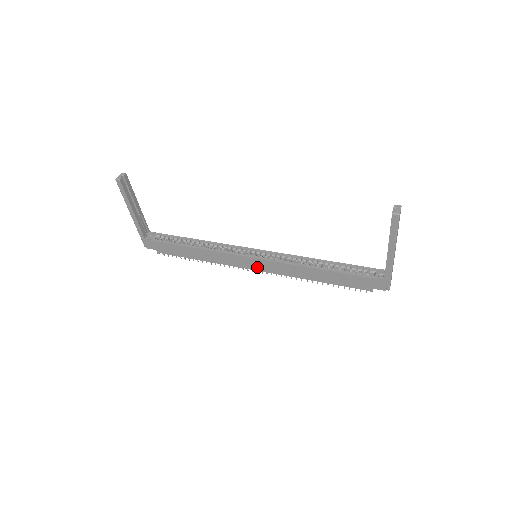
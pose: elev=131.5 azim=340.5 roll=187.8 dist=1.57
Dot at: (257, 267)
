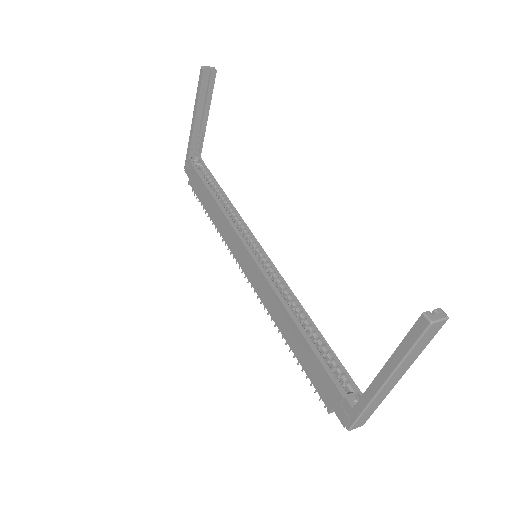
Dot at: (247, 269)
